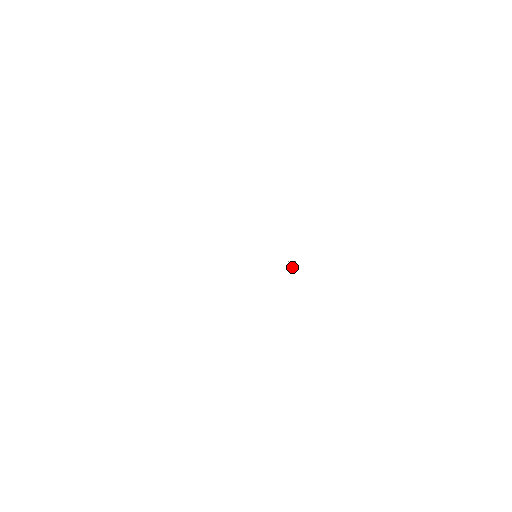
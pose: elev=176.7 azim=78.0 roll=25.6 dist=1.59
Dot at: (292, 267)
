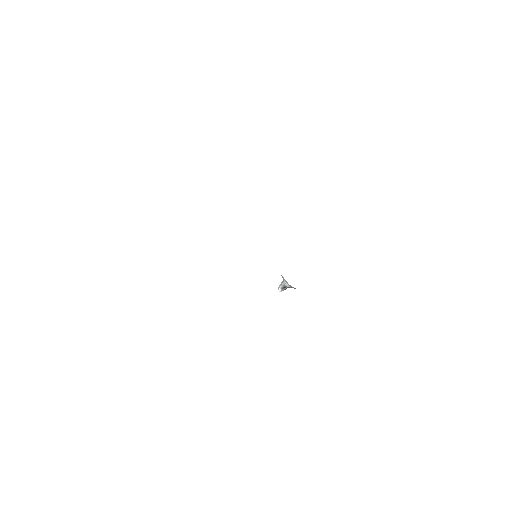
Dot at: (281, 291)
